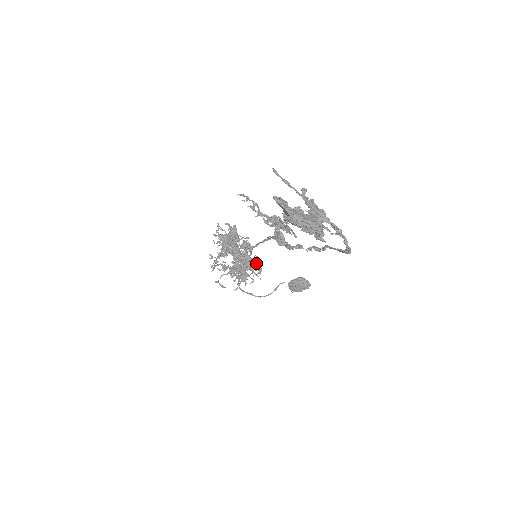
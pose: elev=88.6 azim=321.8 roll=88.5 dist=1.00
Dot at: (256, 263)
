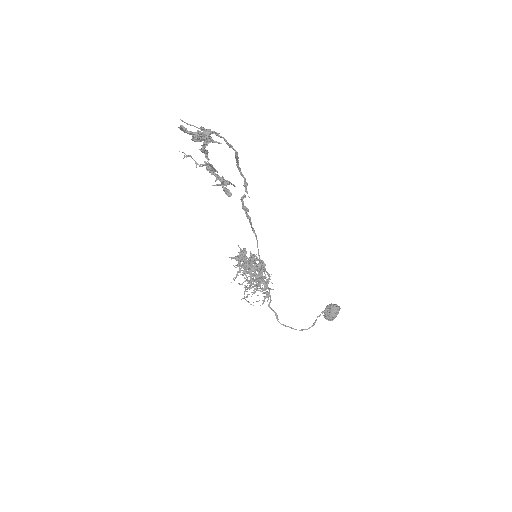
Dot at: (260, 264)
